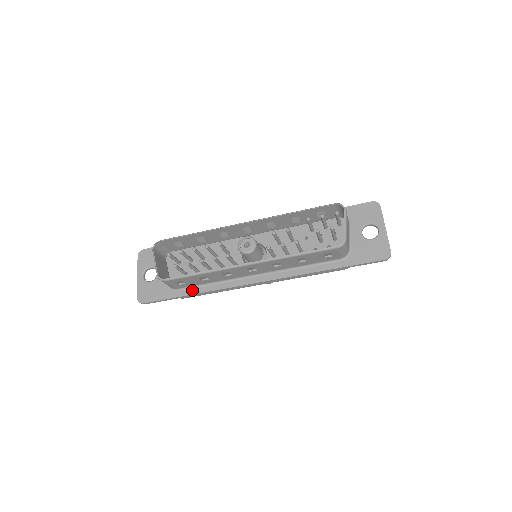
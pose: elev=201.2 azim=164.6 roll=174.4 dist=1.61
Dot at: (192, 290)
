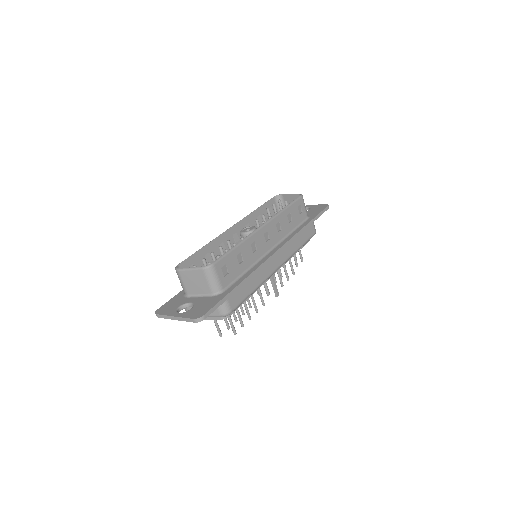
Dot at: (236, 282)
